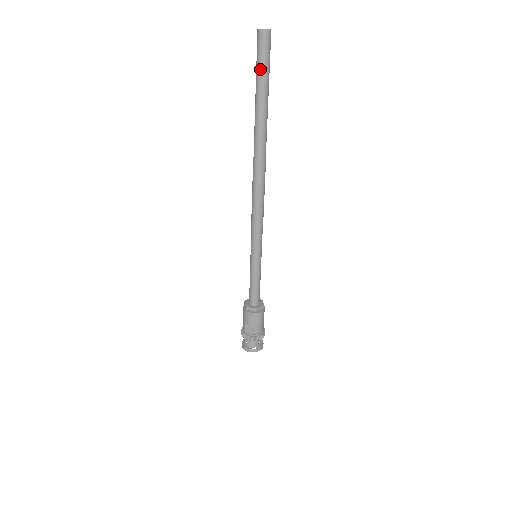
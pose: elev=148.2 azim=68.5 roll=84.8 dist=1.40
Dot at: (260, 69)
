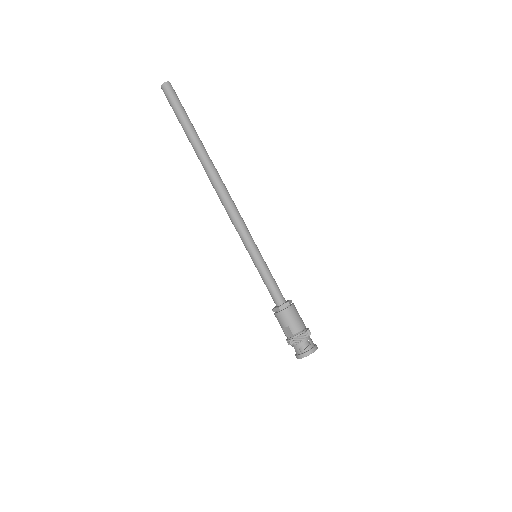
Dot at: (174, 110)
